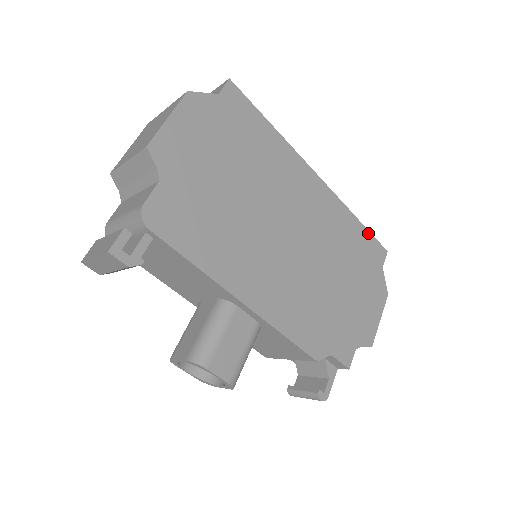
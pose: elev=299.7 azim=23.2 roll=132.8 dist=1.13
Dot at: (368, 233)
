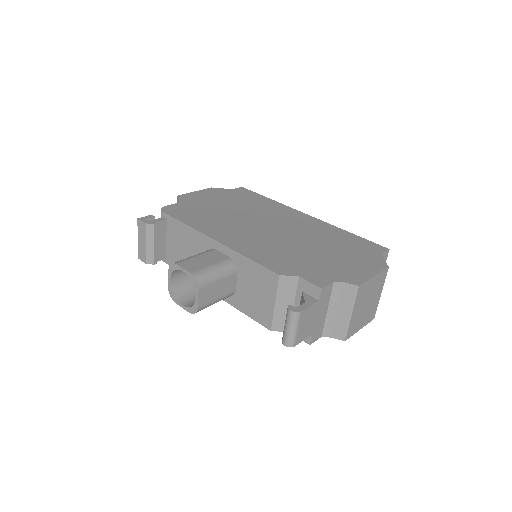
Dot at: (362, 239)
